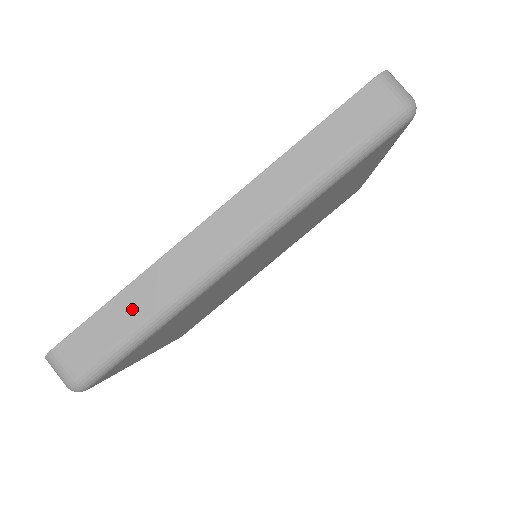
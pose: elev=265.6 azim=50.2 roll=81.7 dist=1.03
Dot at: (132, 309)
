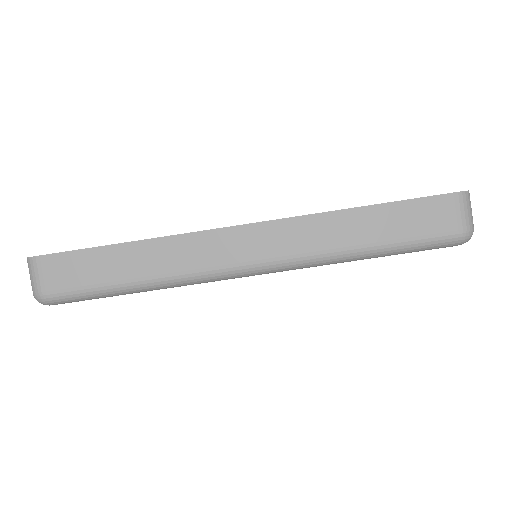
Dot at: (128, 263)
